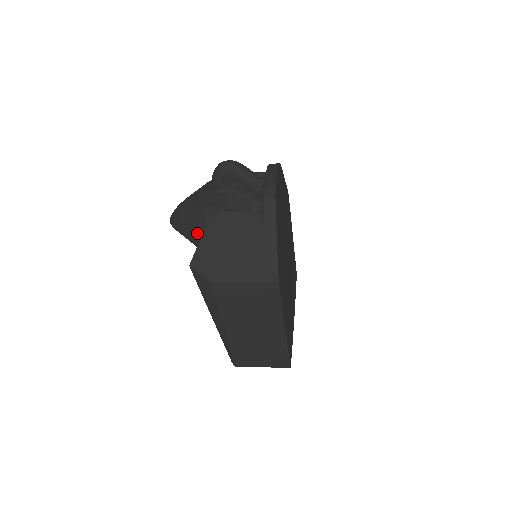
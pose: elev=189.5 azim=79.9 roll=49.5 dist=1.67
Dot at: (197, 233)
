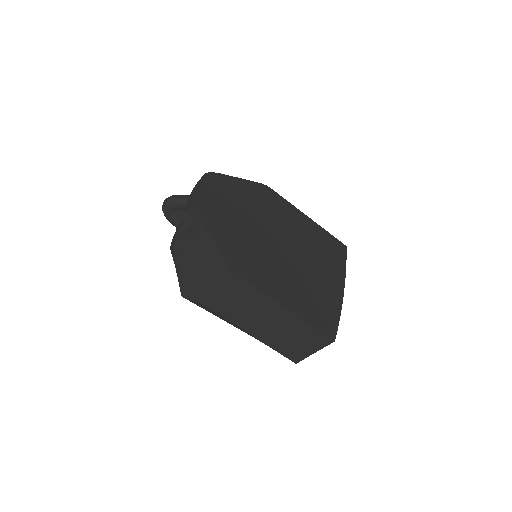
Dot at: occluded
